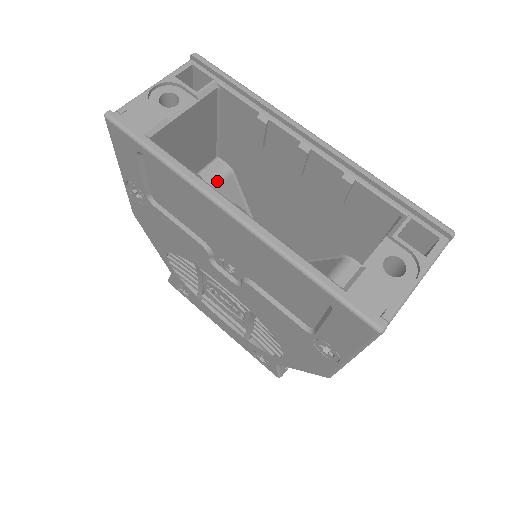
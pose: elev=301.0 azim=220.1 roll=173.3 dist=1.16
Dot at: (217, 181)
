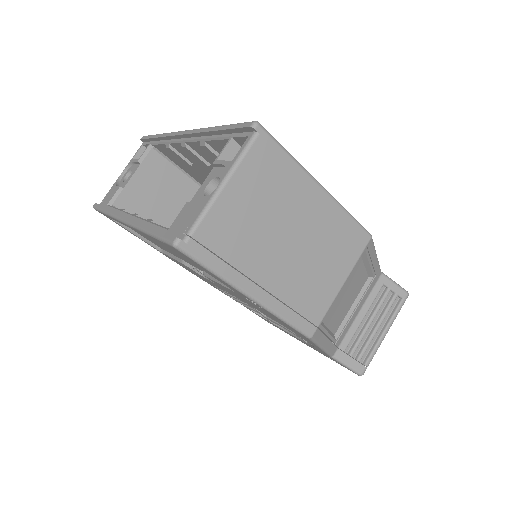
Dot at: occluded
